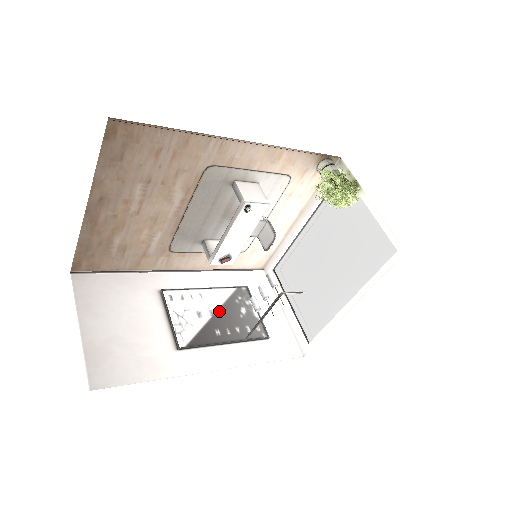
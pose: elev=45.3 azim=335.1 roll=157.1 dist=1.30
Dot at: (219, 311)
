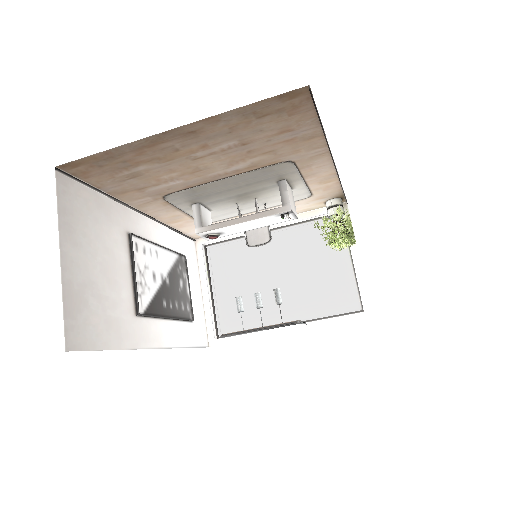
Dot at: (167, 278)
